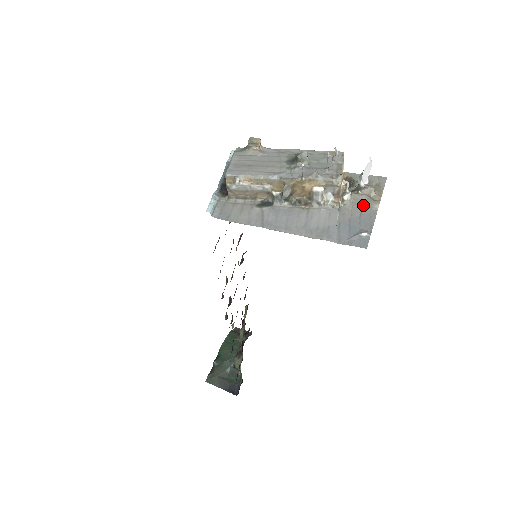
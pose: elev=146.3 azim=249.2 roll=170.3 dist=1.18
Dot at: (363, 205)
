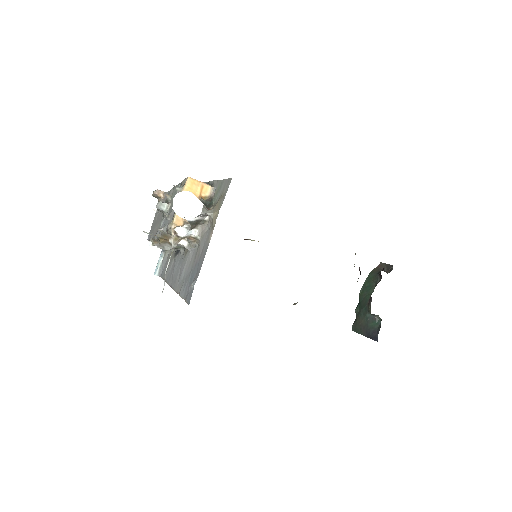
Dot at: (206, 237)
